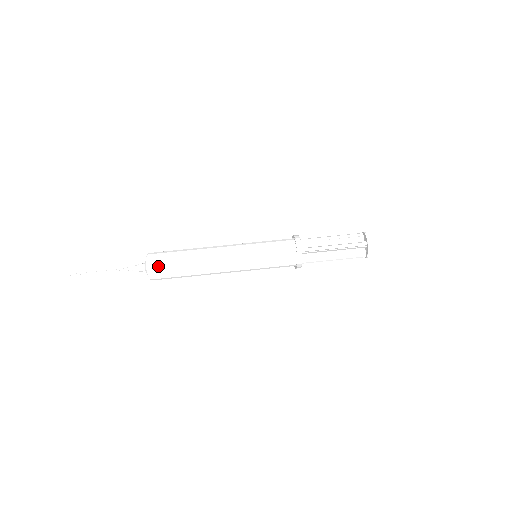
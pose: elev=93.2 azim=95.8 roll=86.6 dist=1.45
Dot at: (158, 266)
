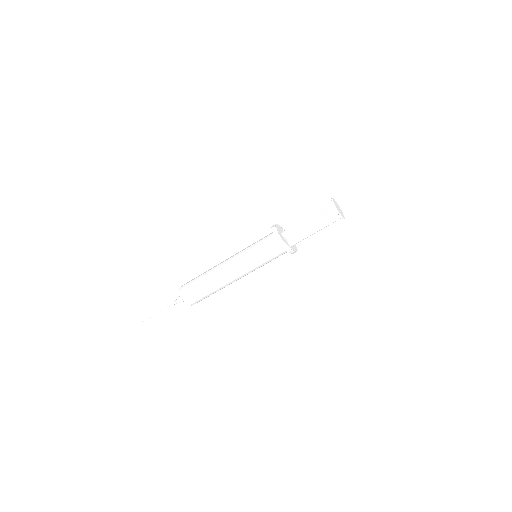
Dot at: (187, 290)
